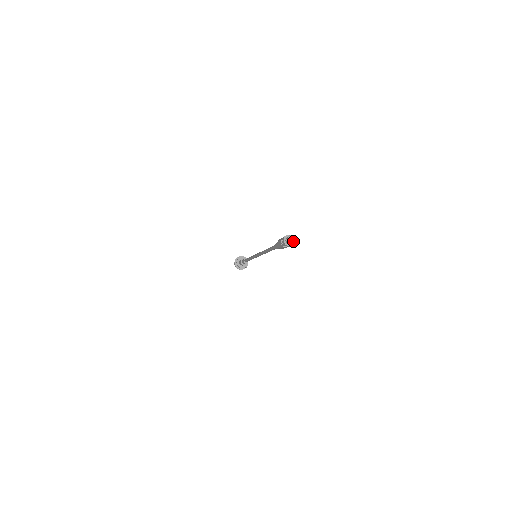
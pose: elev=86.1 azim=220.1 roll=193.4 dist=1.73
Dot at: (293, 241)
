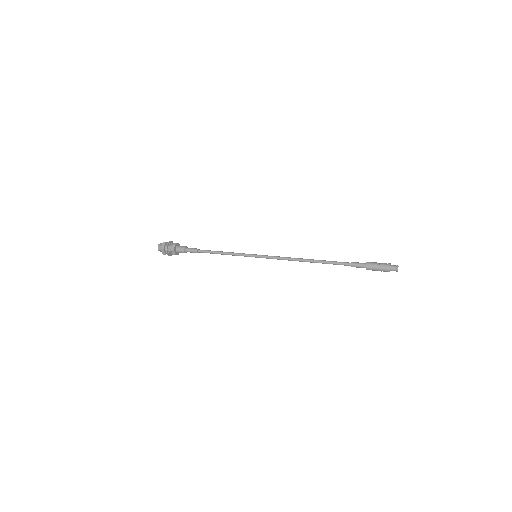
Dot at: occluded
